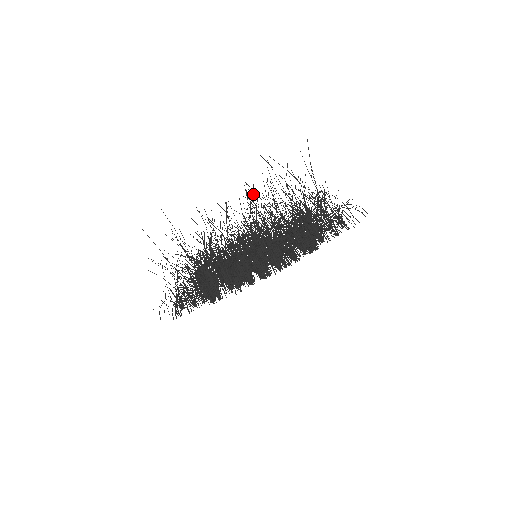
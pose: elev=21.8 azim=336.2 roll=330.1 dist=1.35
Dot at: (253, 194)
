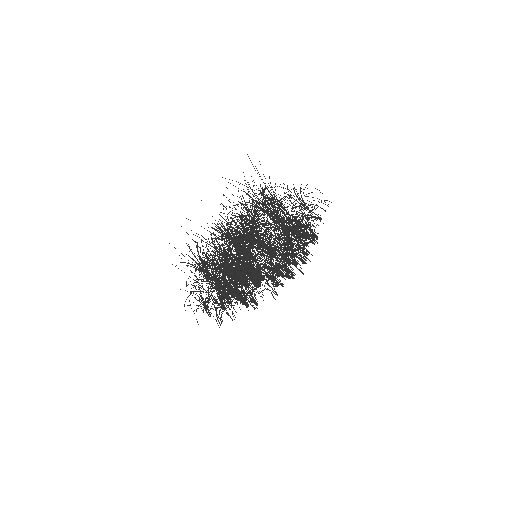
Dot at: (223, 208)
